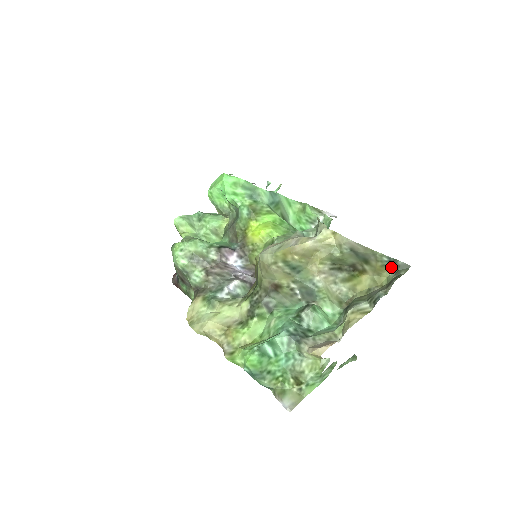
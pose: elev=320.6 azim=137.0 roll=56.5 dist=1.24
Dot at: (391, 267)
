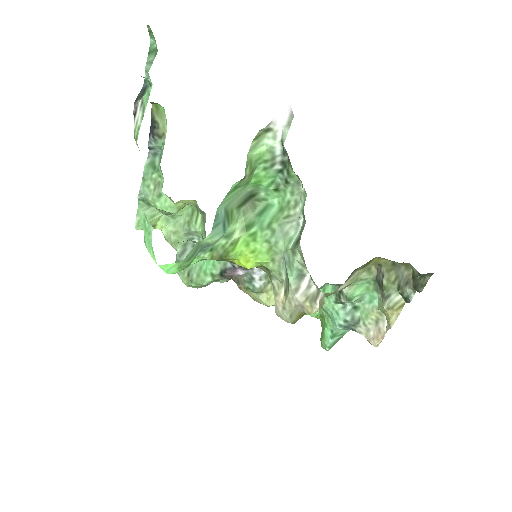
Dot at: occluded
